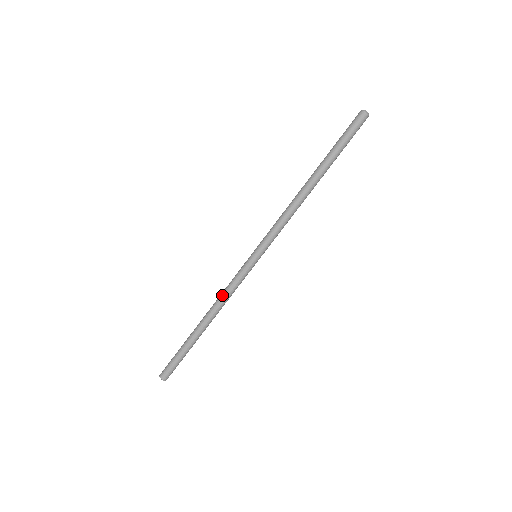
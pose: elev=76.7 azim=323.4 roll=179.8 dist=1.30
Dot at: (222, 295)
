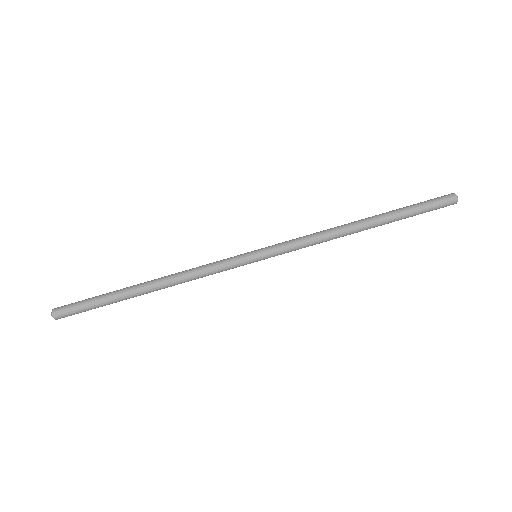
Dot at: (192, 273)
